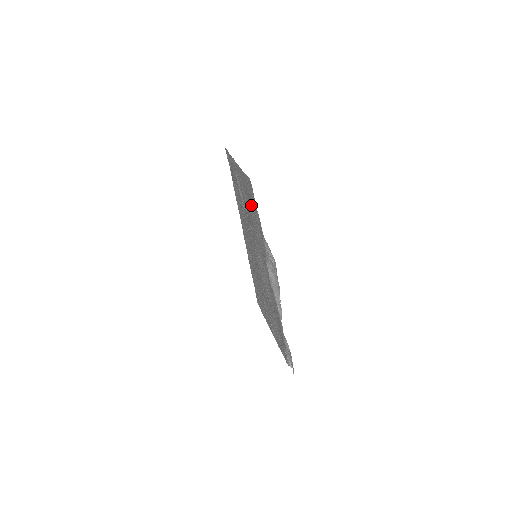
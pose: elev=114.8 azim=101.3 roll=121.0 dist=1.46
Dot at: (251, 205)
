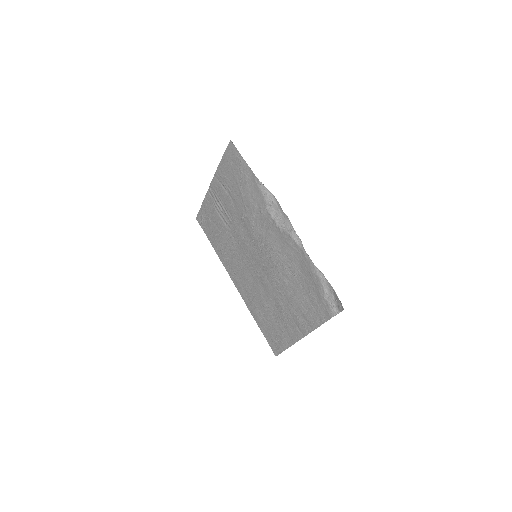
Dot at: (237, 174)
